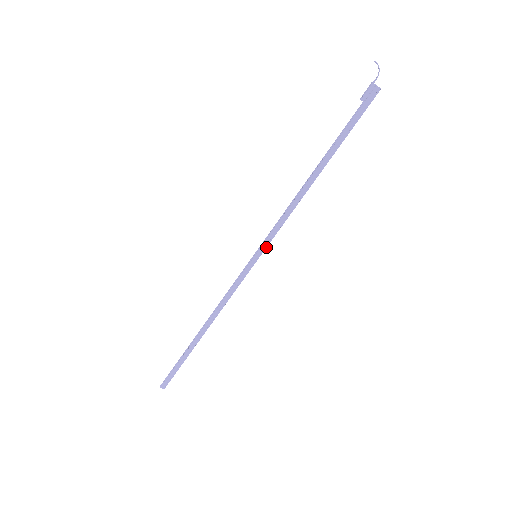
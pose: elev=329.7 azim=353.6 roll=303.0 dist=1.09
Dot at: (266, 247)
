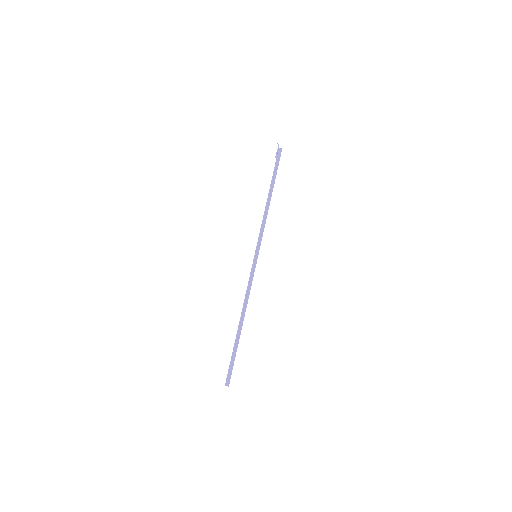
Dot at: (259, 248)
